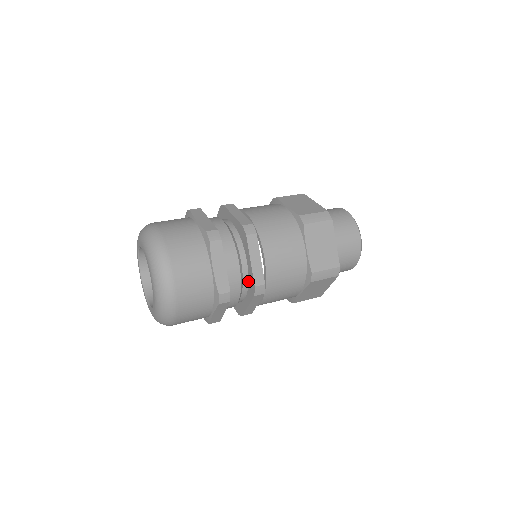
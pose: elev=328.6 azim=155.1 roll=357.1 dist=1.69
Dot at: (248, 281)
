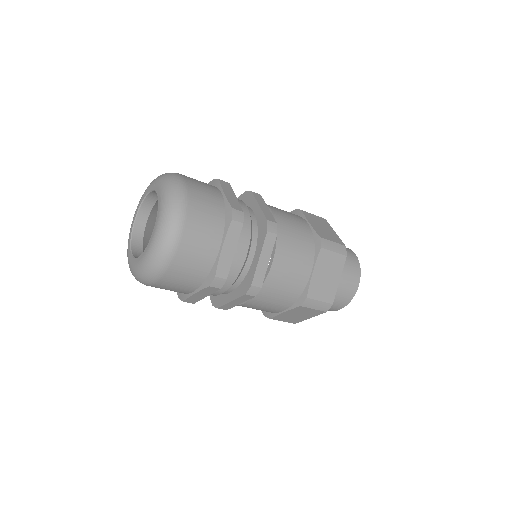
Dot at: (245, 277)
